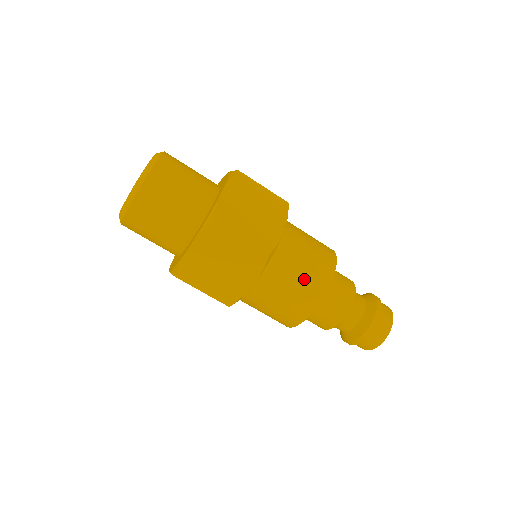
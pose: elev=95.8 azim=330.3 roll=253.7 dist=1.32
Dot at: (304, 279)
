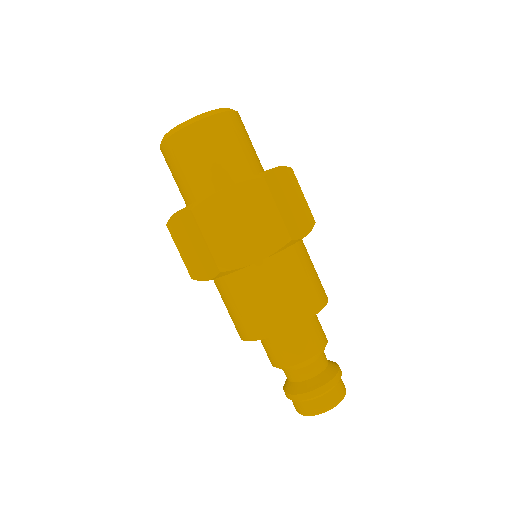
Dot at: (301, 290)
